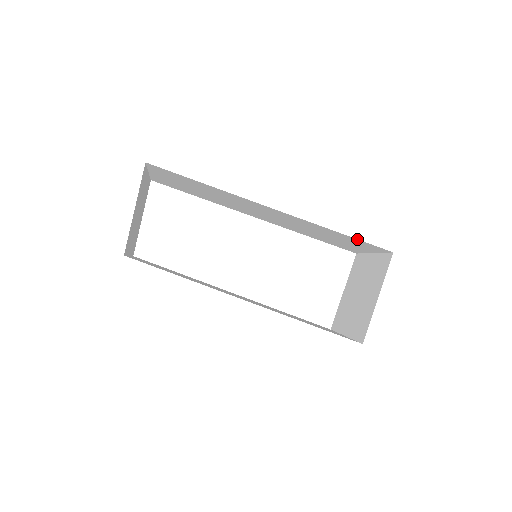
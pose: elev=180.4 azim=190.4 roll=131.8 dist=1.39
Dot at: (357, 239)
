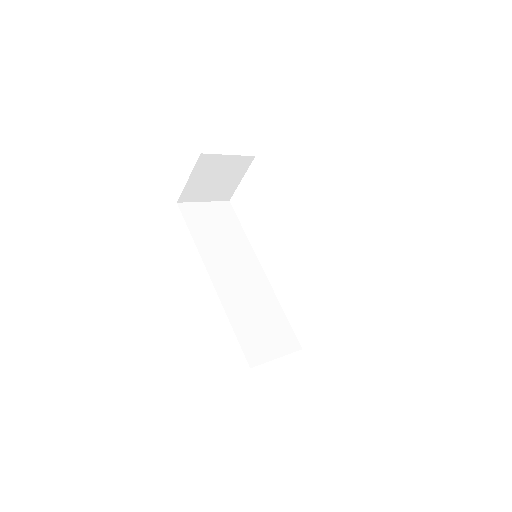
Dot at: occluded
